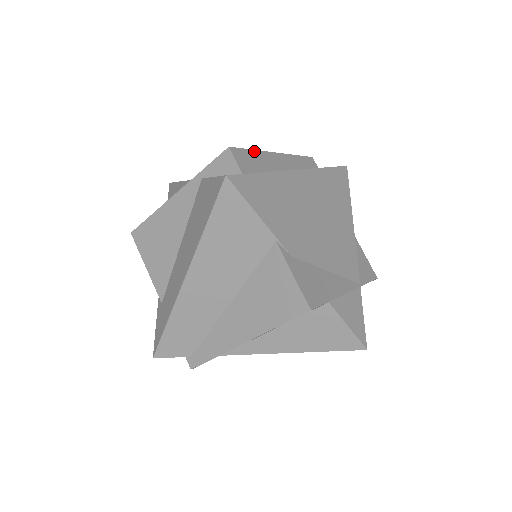
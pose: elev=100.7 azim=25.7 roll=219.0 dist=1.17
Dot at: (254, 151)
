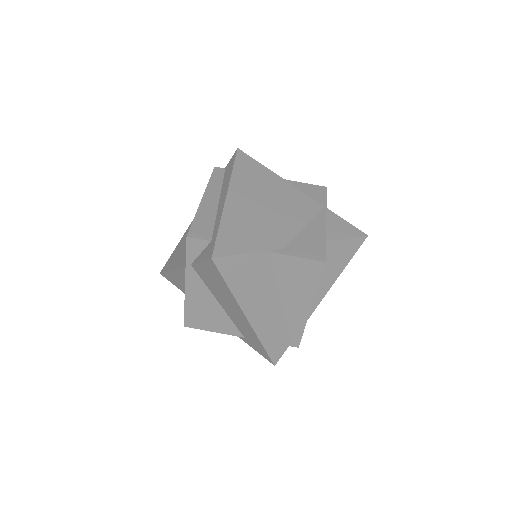
Dot at: (195, 217)
